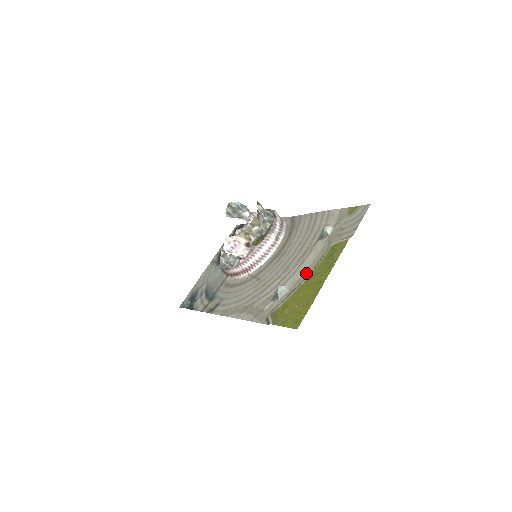
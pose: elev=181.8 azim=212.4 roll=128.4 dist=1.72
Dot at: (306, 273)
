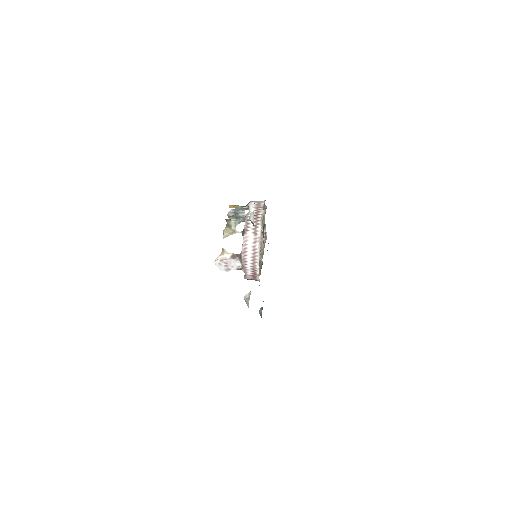
Dot at: occluded
